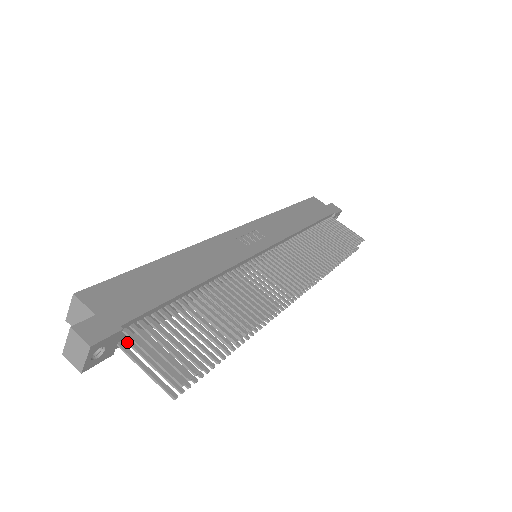
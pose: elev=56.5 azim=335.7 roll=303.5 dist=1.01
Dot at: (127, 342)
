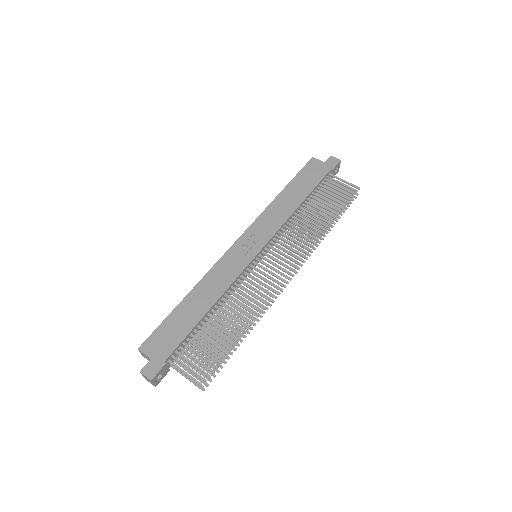
Dot at: (175, 362)
